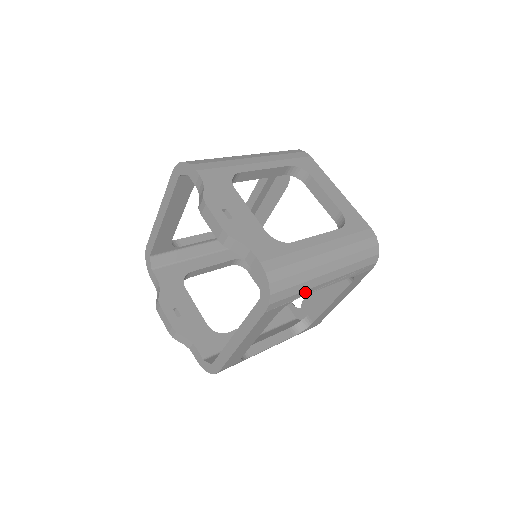
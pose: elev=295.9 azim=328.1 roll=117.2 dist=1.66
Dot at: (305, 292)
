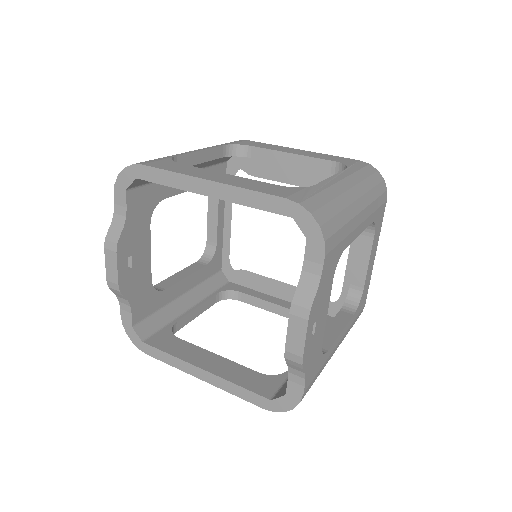
Dot at: occluded
